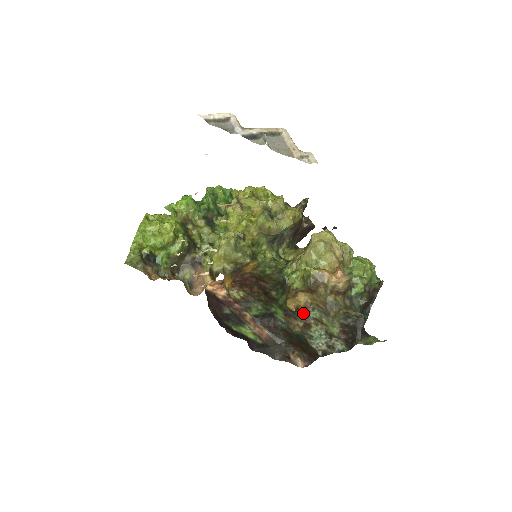
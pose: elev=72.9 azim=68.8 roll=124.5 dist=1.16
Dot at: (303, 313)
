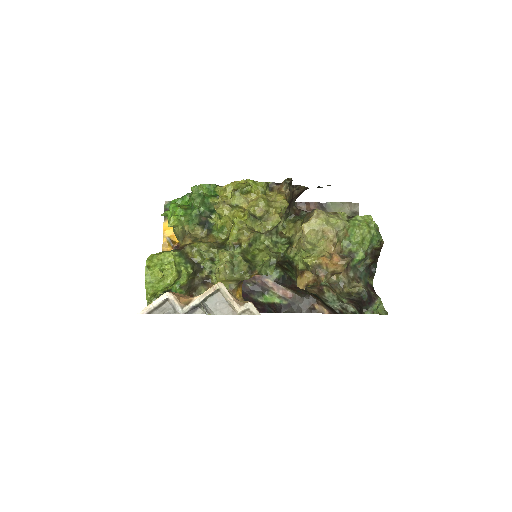
Dot at: (314, 285)
